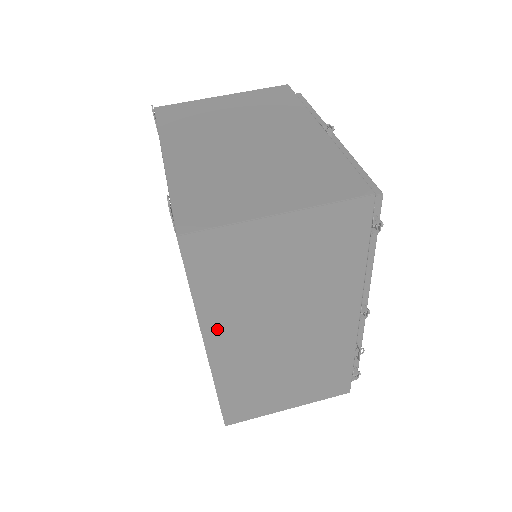
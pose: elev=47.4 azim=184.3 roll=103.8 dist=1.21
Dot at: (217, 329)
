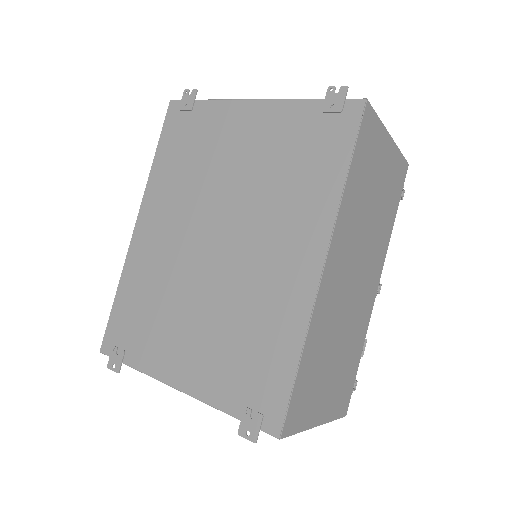
Dot at: (340, 233)
